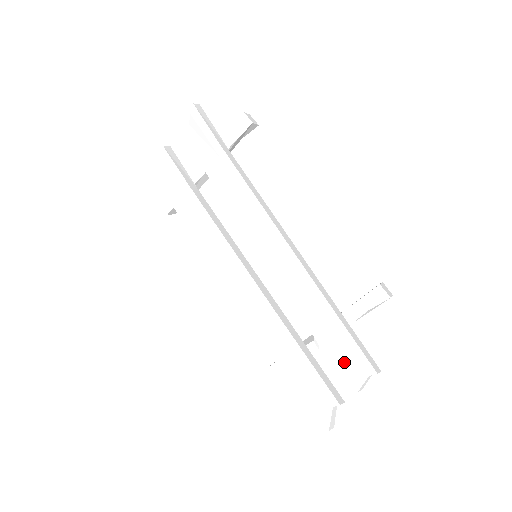
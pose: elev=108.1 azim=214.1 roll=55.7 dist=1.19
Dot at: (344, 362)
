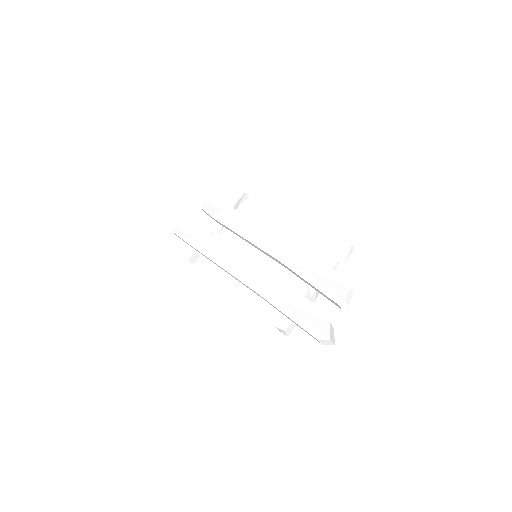
Dot at: (330, 286)
